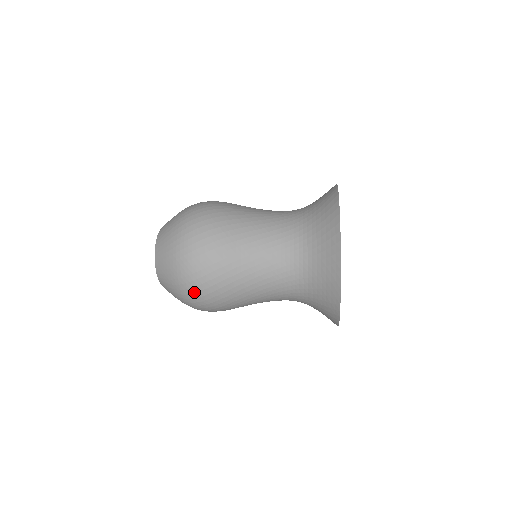
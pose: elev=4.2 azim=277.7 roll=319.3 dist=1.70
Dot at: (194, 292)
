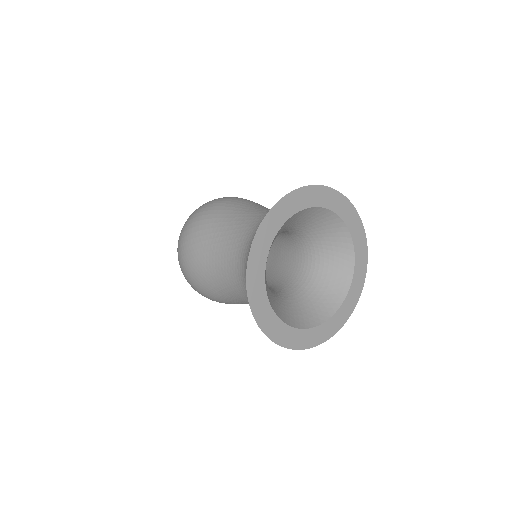
Dot at: (180, 251)
